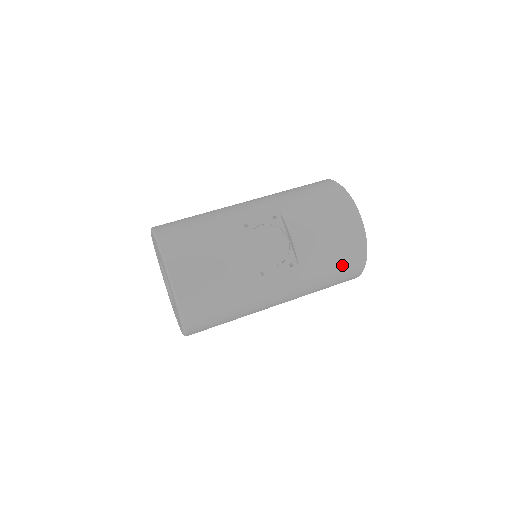
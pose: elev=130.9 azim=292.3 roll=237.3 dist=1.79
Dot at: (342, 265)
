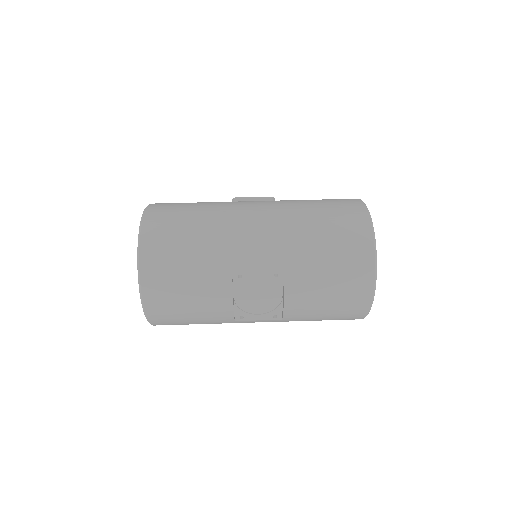
Dot at: occluded
